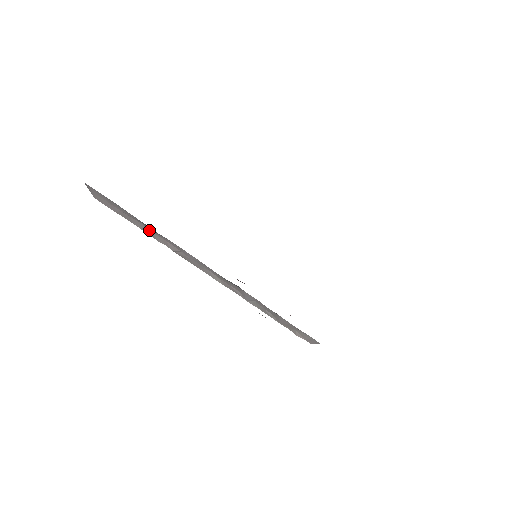
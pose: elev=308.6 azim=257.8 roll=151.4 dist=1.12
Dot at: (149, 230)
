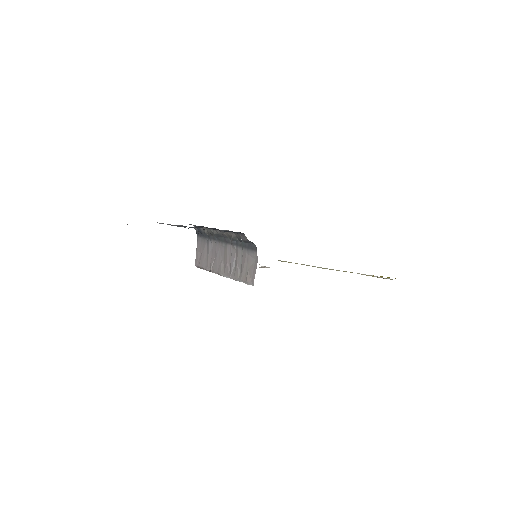
Dot at: (208, 257)
